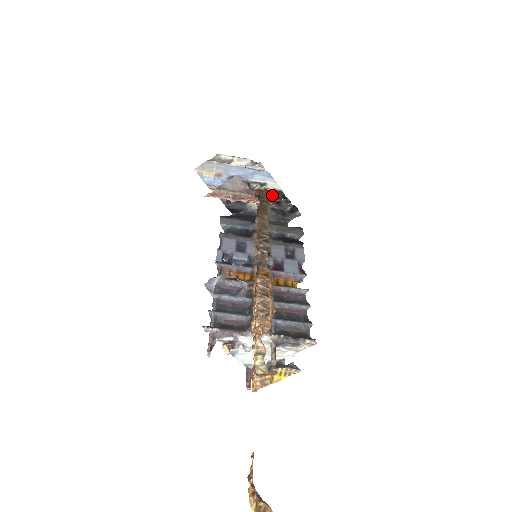
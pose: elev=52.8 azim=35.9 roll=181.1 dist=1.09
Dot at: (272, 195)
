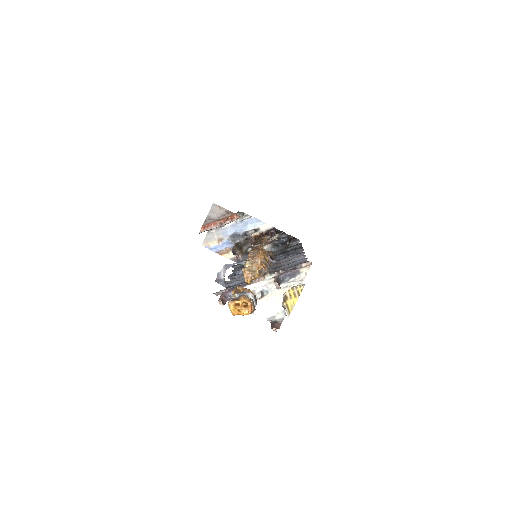
Dot at: (266, 233)
